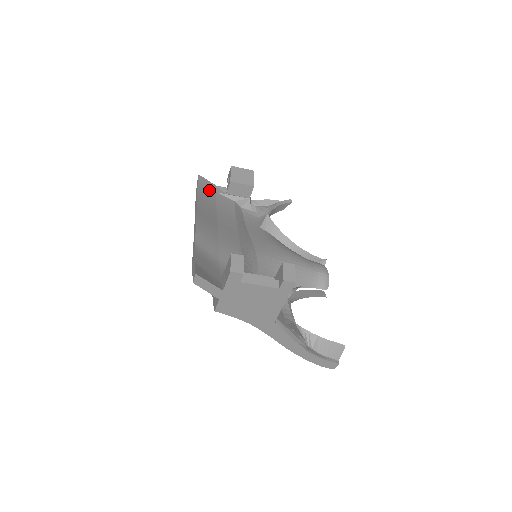
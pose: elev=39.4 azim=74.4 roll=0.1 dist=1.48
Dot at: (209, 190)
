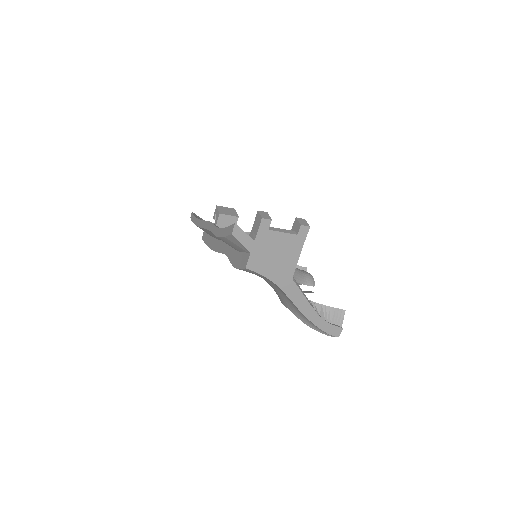
Dot at: occluded
